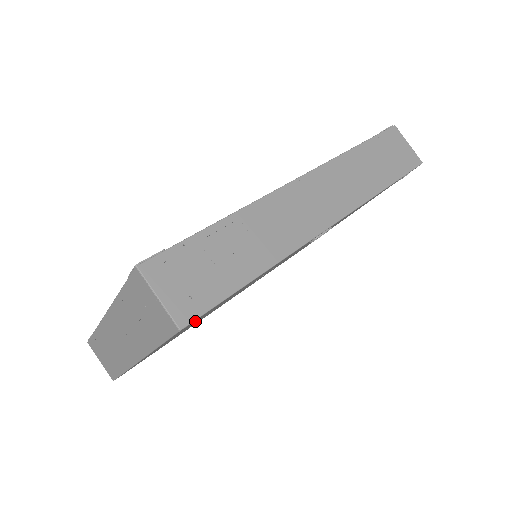
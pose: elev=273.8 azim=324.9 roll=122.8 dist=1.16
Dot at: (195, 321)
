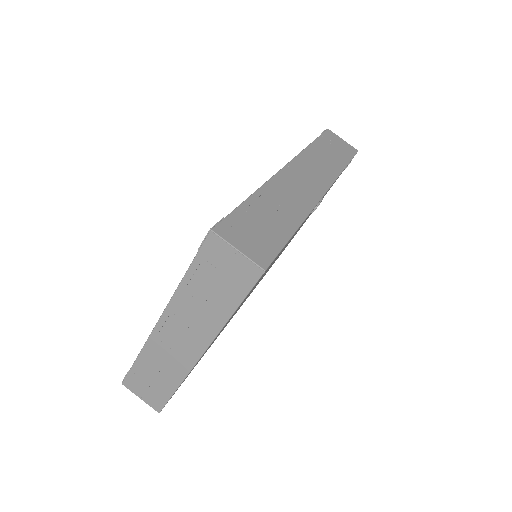
Dot at: occluded
